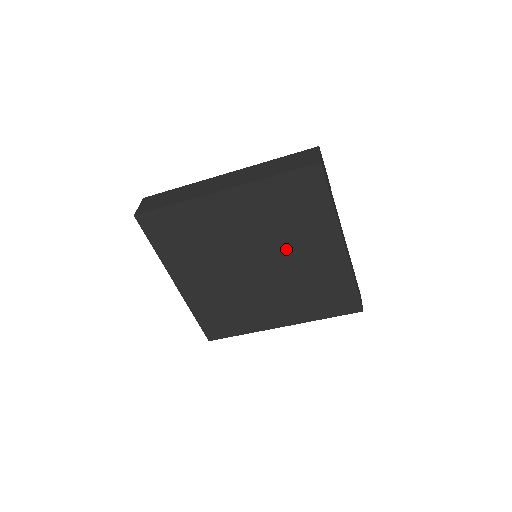
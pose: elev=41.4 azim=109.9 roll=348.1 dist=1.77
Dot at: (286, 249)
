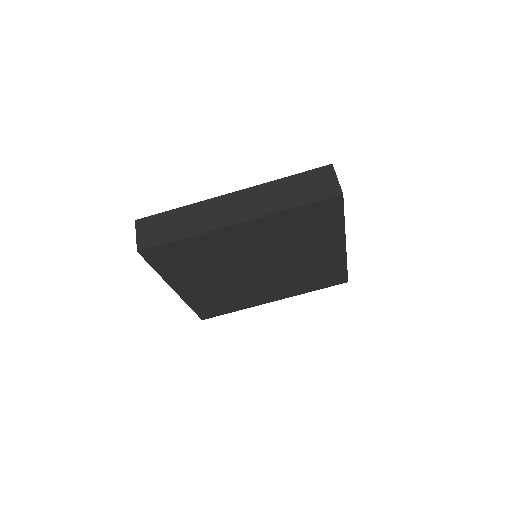
Dot at: (291, 255)
